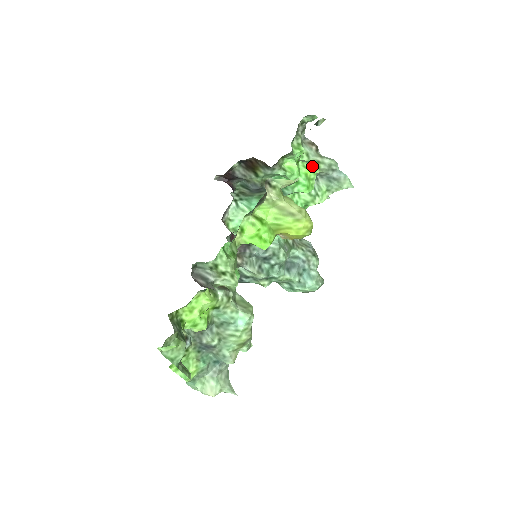
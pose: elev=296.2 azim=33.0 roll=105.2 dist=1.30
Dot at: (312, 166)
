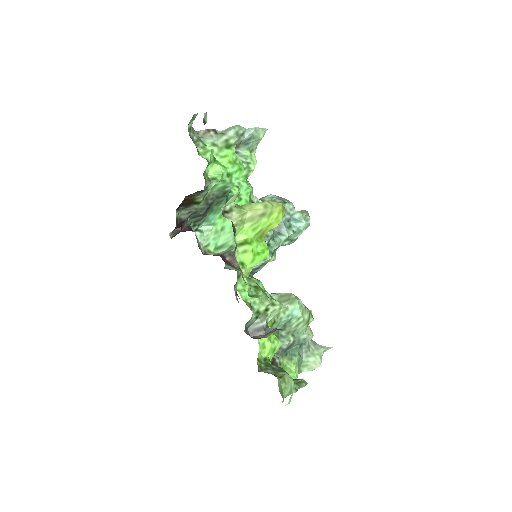
Dot at: (226, 150)
